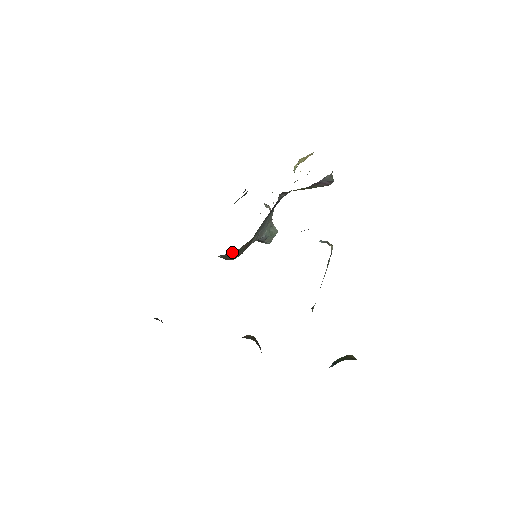
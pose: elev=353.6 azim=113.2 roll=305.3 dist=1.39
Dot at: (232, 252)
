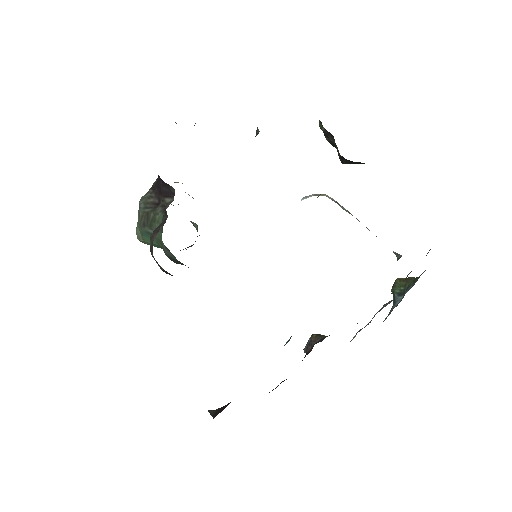
Dot at: occluded
